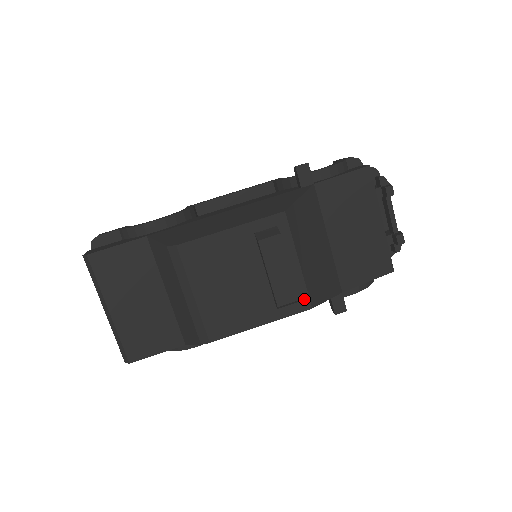
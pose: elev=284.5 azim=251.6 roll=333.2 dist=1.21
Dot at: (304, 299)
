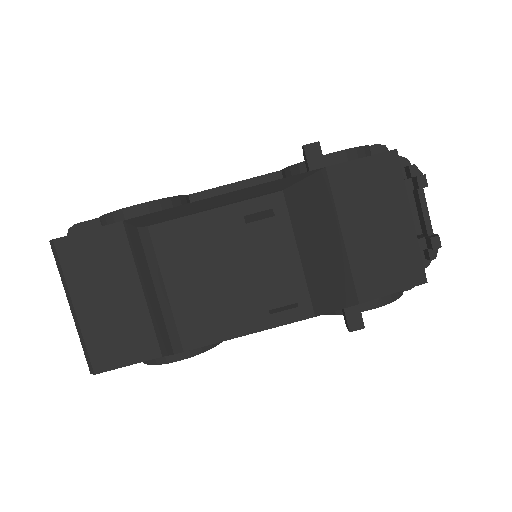
Dot at: (305, 304)
